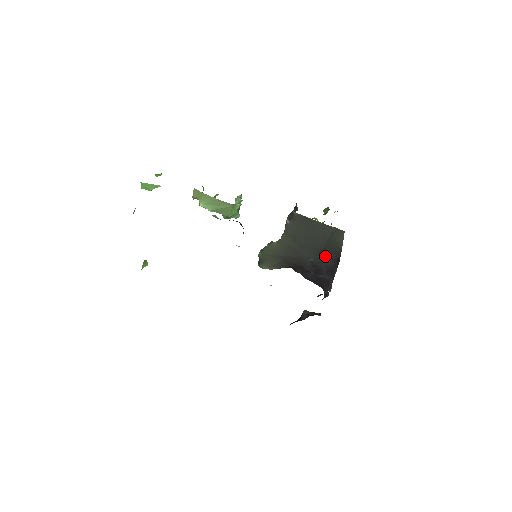
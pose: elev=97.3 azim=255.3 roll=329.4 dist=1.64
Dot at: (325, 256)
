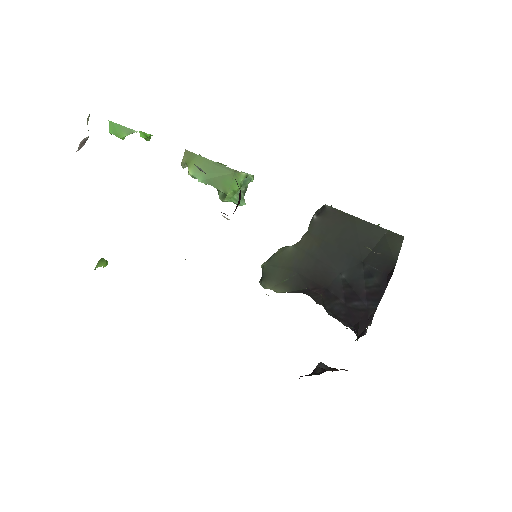
Dot at: (367, 269)
